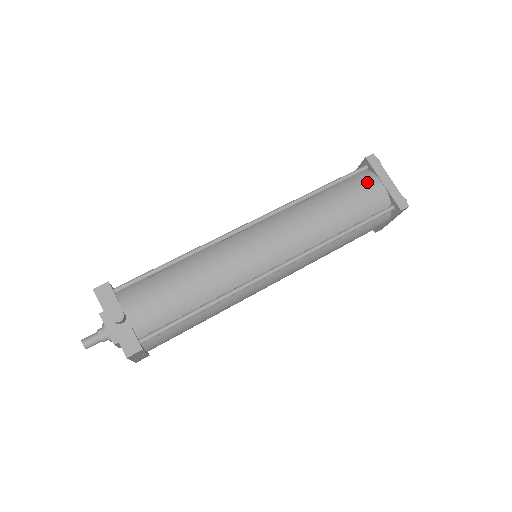
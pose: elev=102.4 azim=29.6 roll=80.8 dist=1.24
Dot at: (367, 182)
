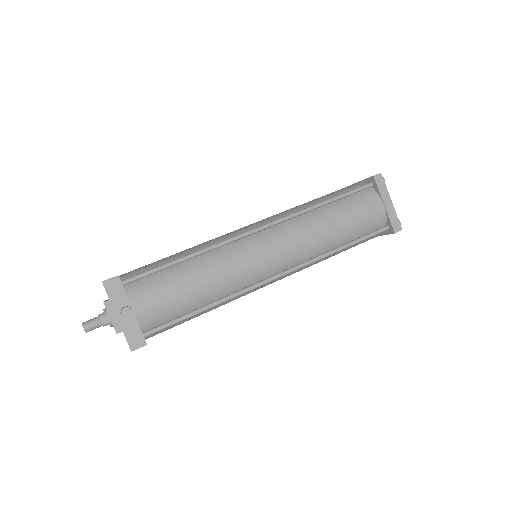
Dot at: (370, 201)
